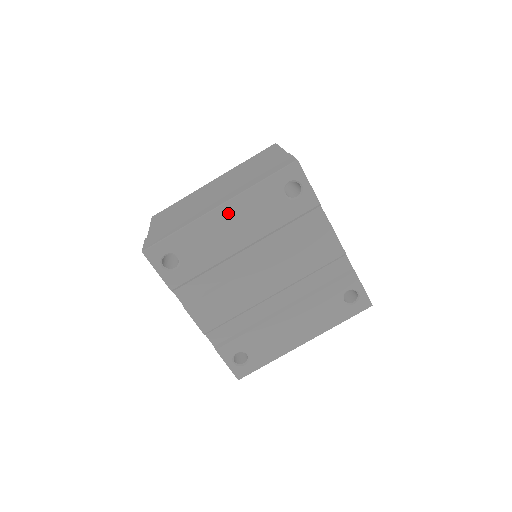
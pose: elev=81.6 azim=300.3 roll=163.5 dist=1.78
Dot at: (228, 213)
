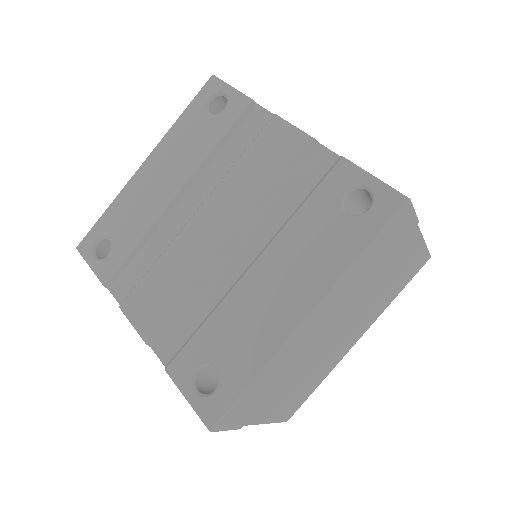
Dot at: (153, 165)
